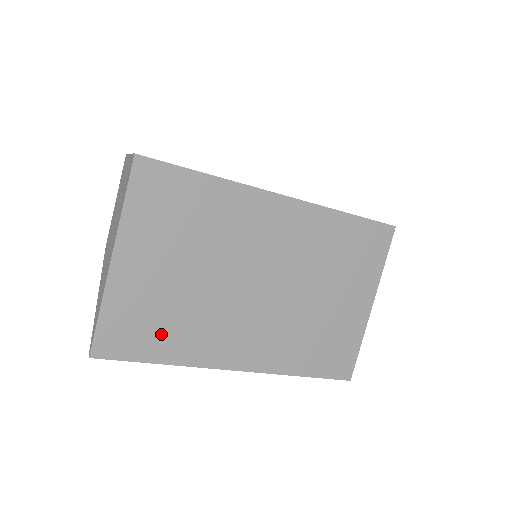
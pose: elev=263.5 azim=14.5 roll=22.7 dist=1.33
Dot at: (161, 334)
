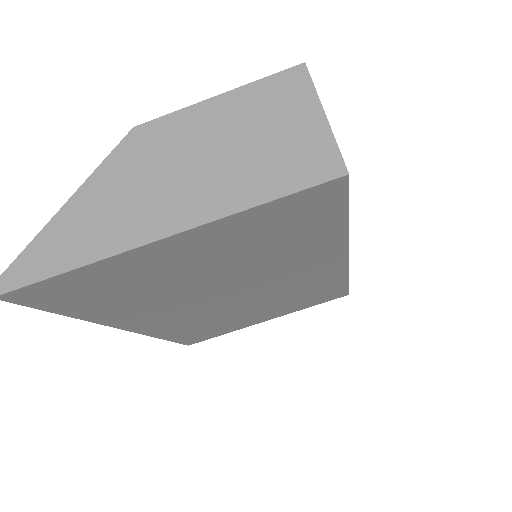
Dot at: (106, 301)
